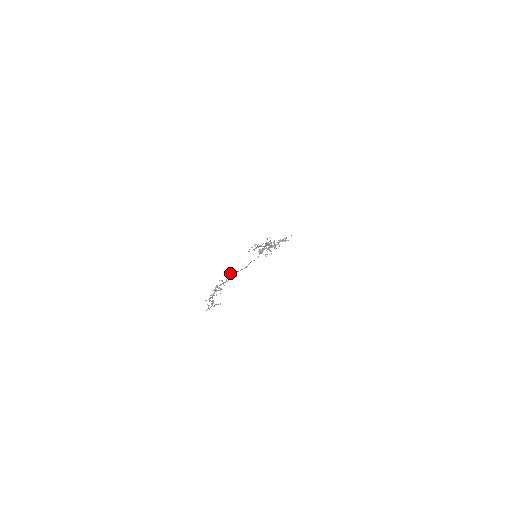
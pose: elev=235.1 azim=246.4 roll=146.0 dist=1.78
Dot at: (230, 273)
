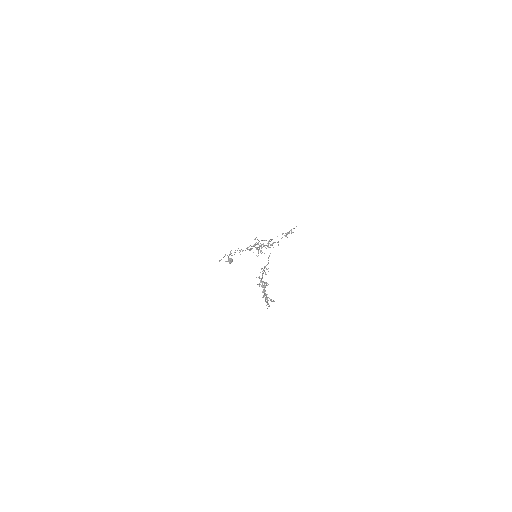
Dot at: (261, 269)
